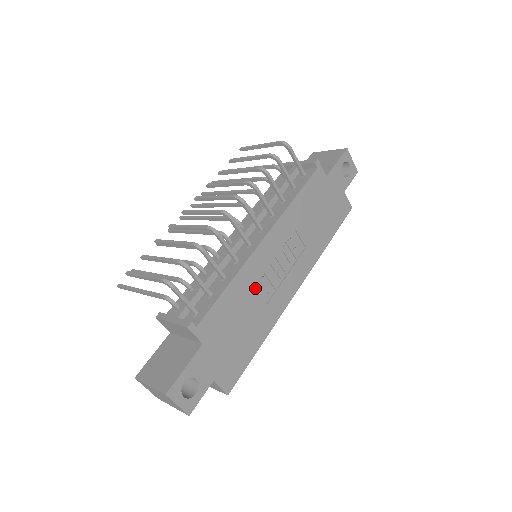
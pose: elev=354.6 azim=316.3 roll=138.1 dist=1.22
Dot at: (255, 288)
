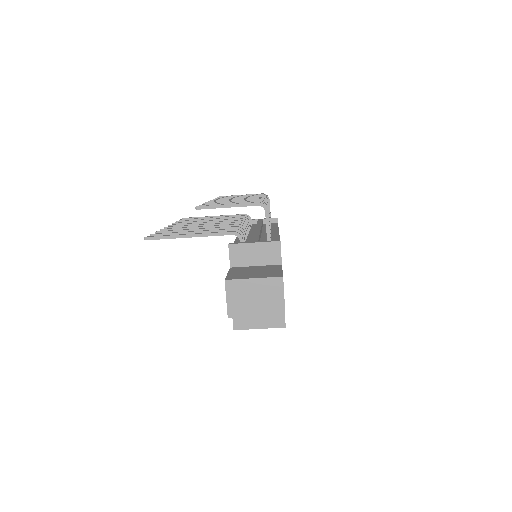
Dot at: occluded
